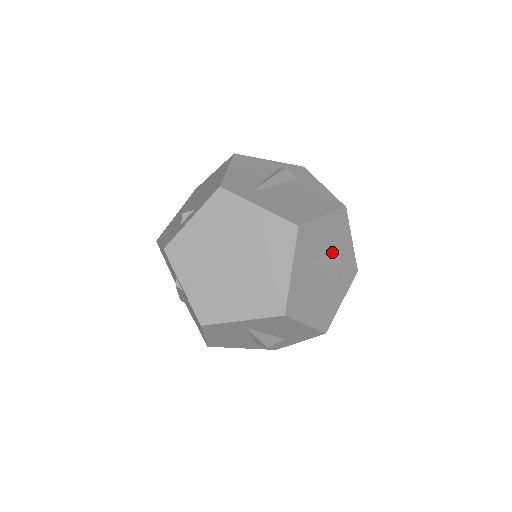
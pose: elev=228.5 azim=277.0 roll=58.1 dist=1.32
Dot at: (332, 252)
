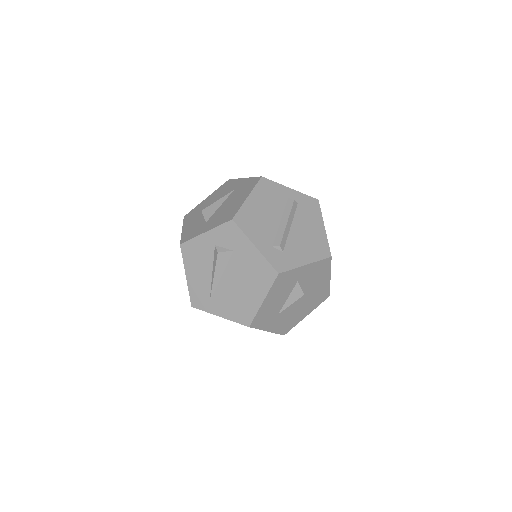
Dot at: (292, 291)
